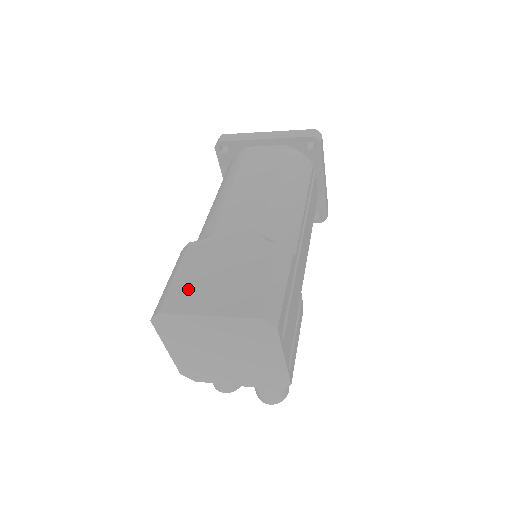
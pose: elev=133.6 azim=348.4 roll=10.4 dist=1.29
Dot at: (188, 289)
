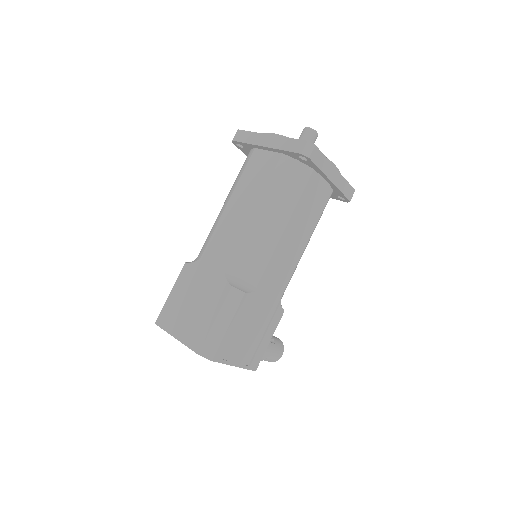
Dot at: (172, 310)
